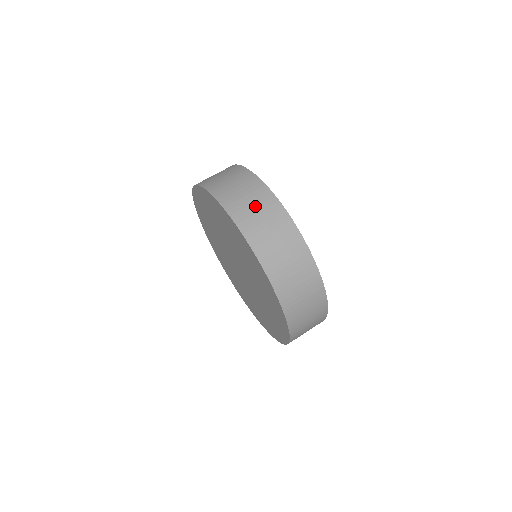
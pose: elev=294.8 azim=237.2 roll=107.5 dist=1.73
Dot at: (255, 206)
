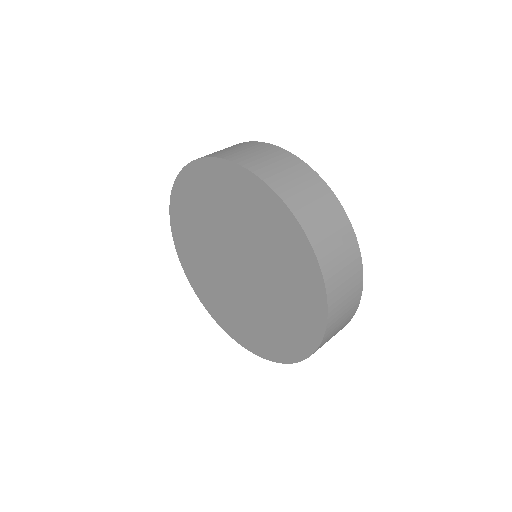
Dot at: occluded
